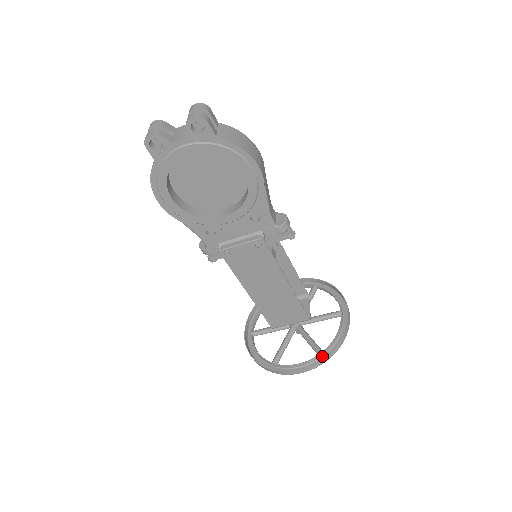
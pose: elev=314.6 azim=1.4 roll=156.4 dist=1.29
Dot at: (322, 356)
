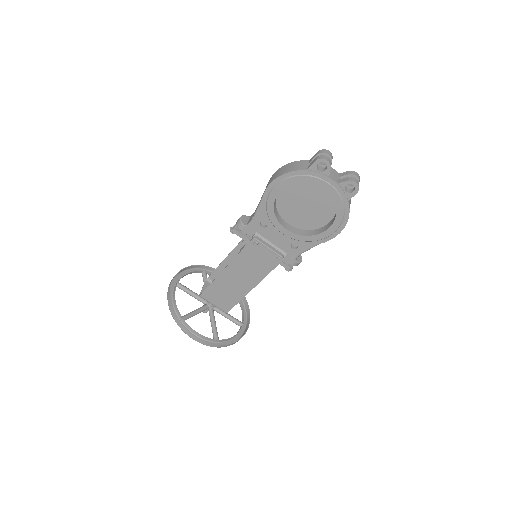
Dot at: (216, 342)
